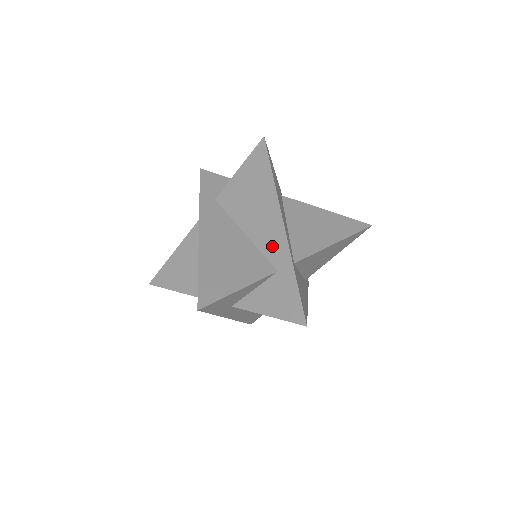
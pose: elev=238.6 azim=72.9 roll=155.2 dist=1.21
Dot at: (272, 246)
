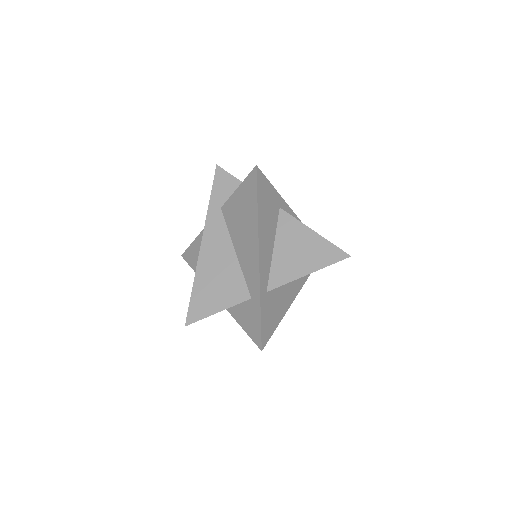
Dot at: (250, 276)
